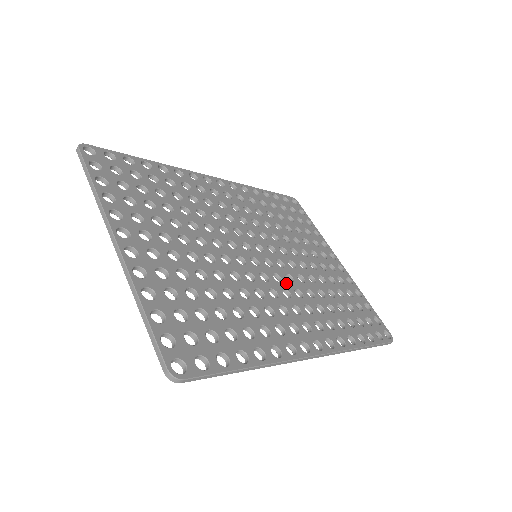
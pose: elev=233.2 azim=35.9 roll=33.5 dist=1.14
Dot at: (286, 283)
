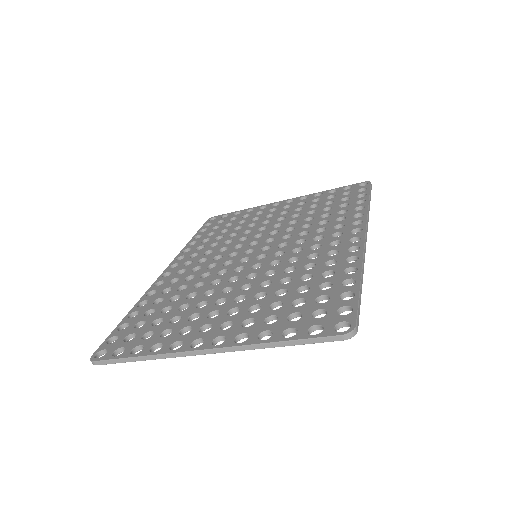
Dot at: (290, 240)
